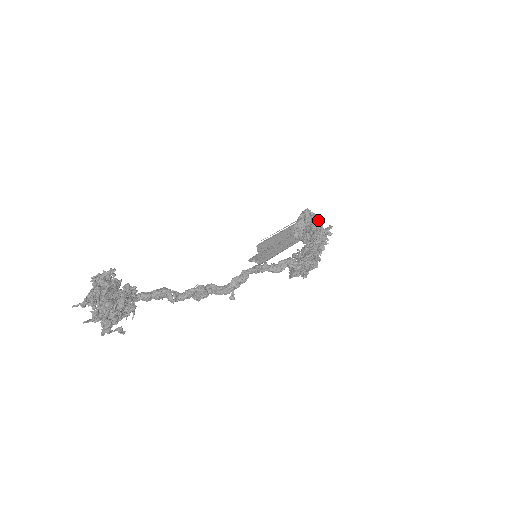
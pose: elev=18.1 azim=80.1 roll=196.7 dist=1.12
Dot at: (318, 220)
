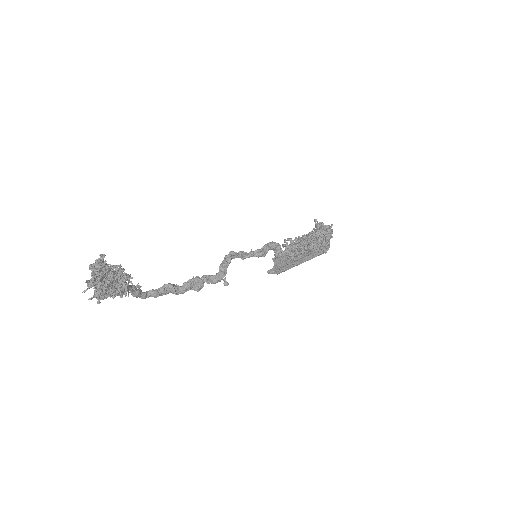
Dot at: occluded
